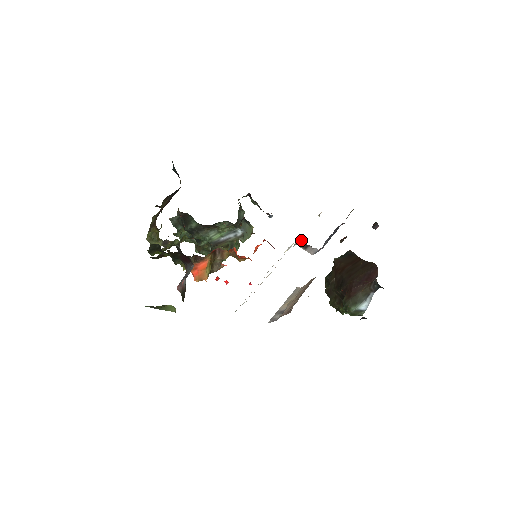
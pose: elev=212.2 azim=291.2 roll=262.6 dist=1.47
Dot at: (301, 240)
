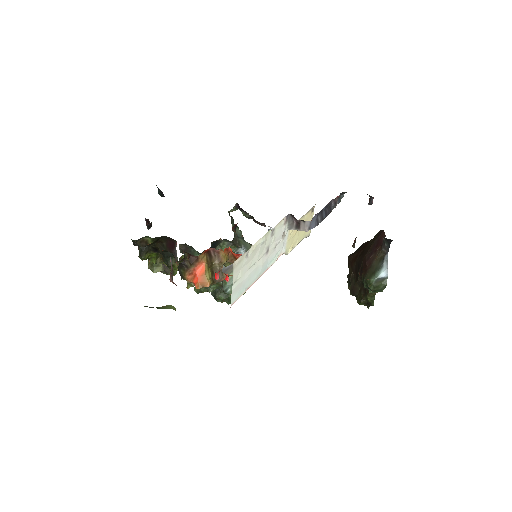
Dot at: (291, 219)
